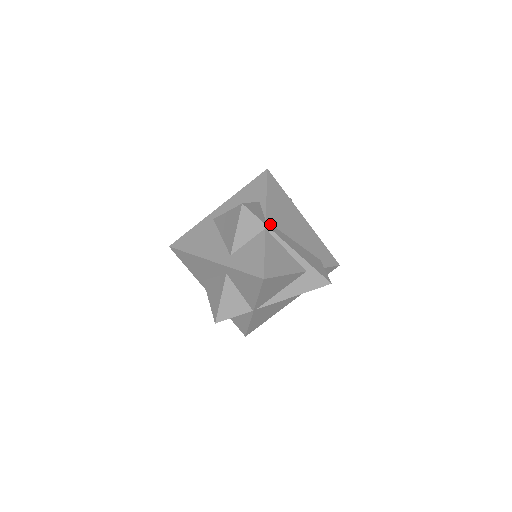
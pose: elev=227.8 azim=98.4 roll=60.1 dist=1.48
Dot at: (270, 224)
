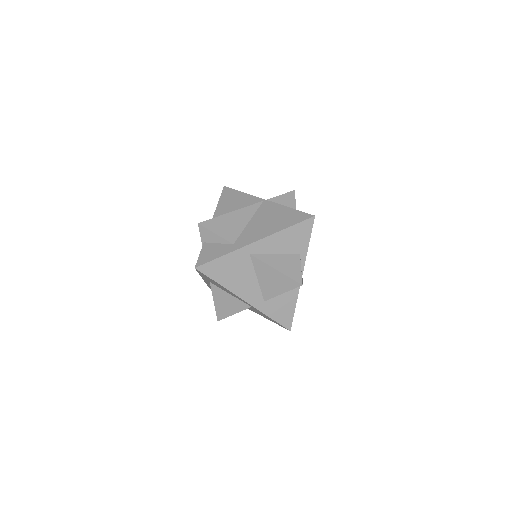
Dot at: occluded
